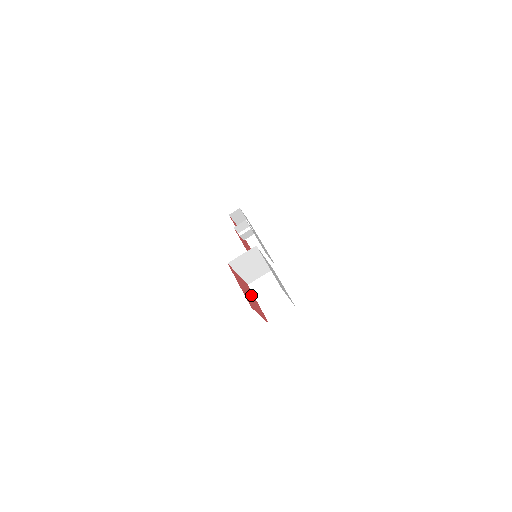
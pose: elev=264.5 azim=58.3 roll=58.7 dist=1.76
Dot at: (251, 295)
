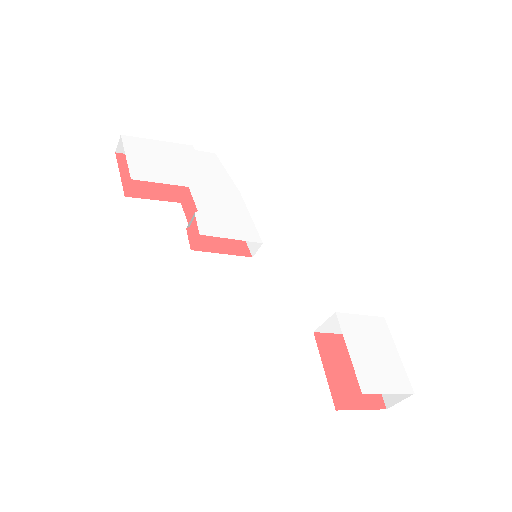
Dot at: (339, 354)
